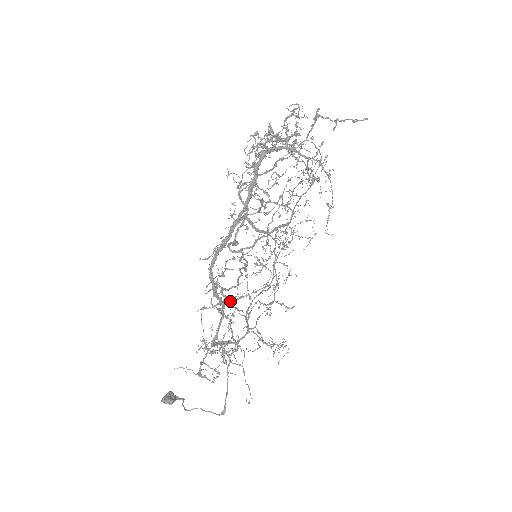
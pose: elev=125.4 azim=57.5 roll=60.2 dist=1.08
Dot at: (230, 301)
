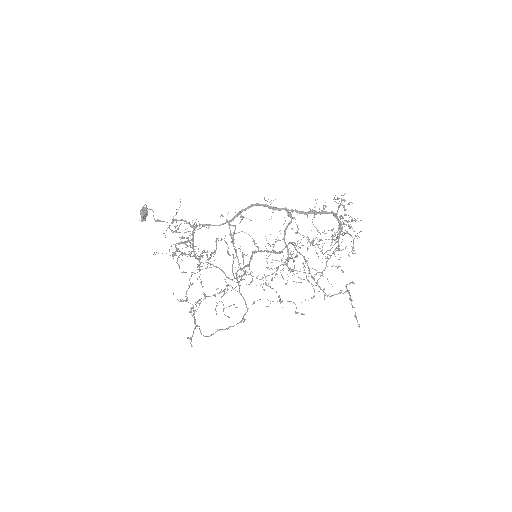
Dot at: (230, 231)
